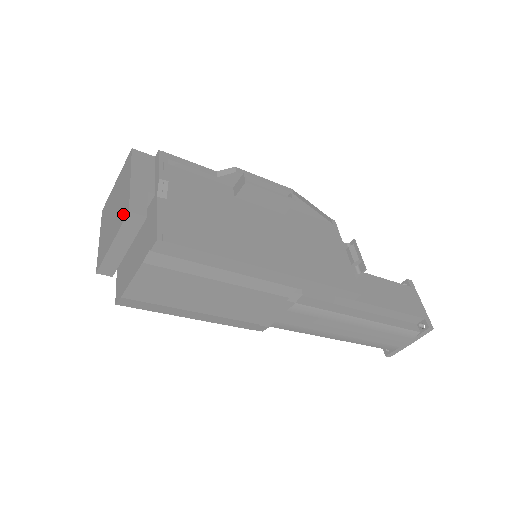
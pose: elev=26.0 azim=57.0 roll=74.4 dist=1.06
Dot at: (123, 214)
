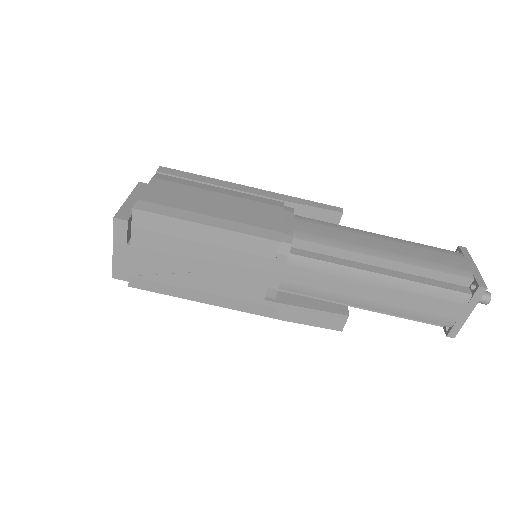
Dot at: occluded
